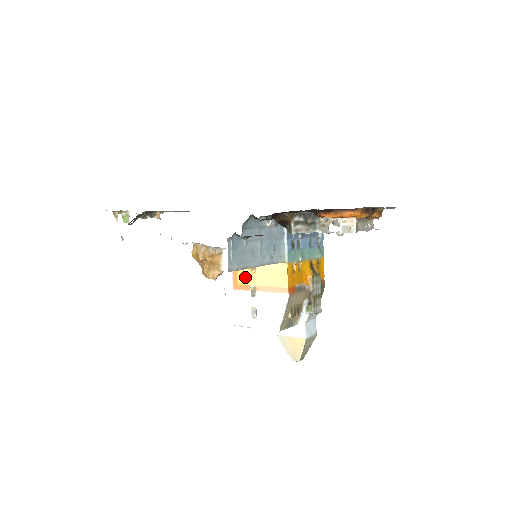
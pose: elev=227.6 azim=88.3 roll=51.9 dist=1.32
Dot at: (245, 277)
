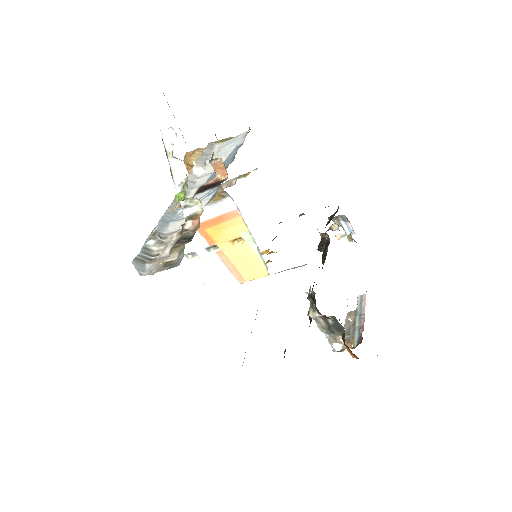
Dot at: (220, 236)
